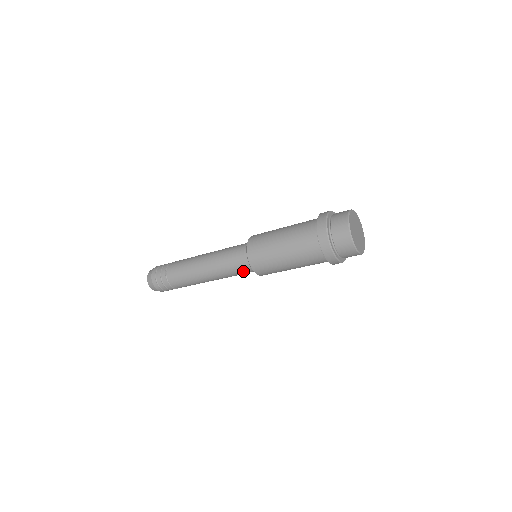
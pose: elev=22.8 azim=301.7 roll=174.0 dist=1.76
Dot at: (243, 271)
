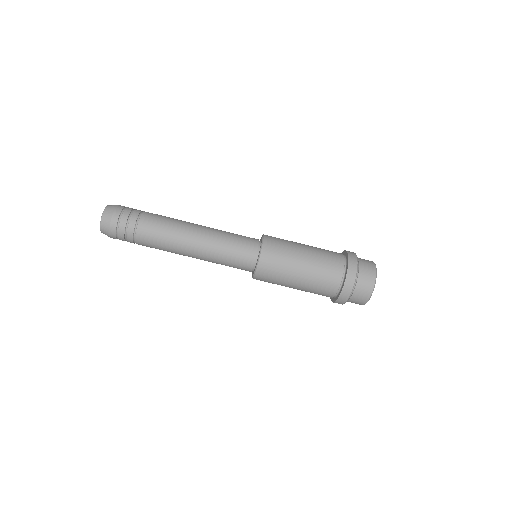
Dot at: (238, 266)
